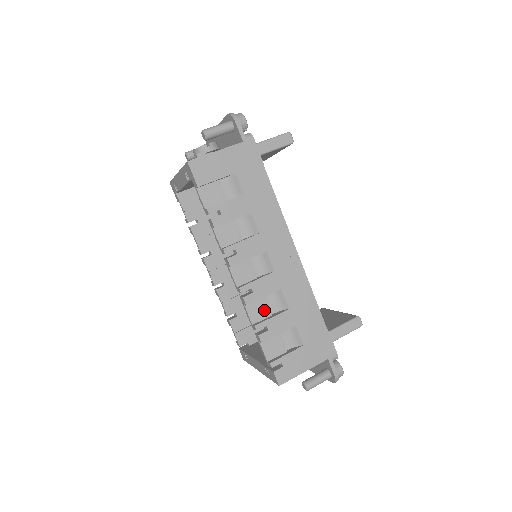
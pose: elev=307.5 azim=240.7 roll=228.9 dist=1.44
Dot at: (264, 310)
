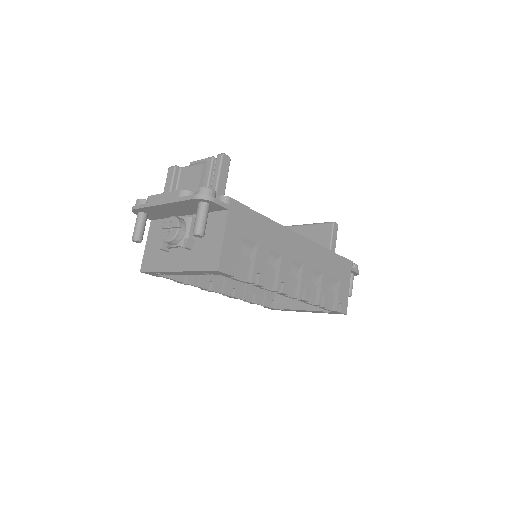
Dot at: (312, 290)
